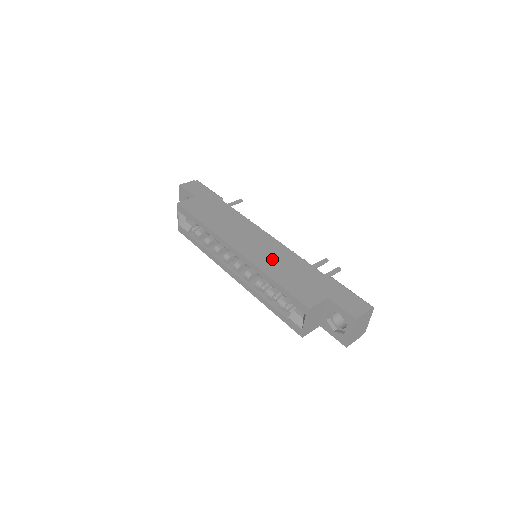
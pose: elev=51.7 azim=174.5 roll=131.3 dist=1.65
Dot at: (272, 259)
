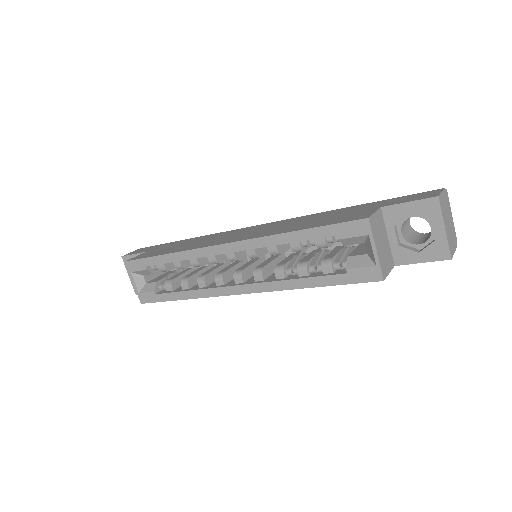
Dot at: (278, 227)
